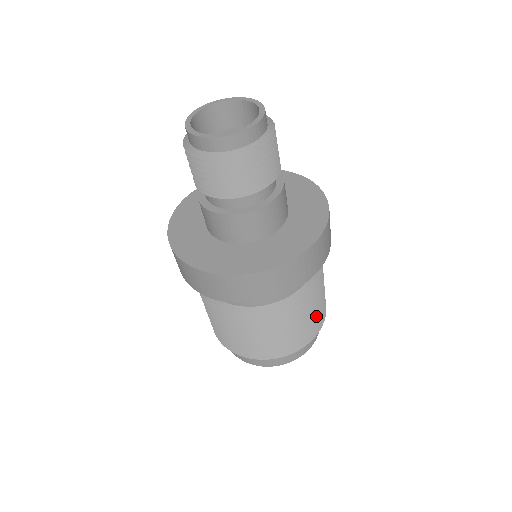
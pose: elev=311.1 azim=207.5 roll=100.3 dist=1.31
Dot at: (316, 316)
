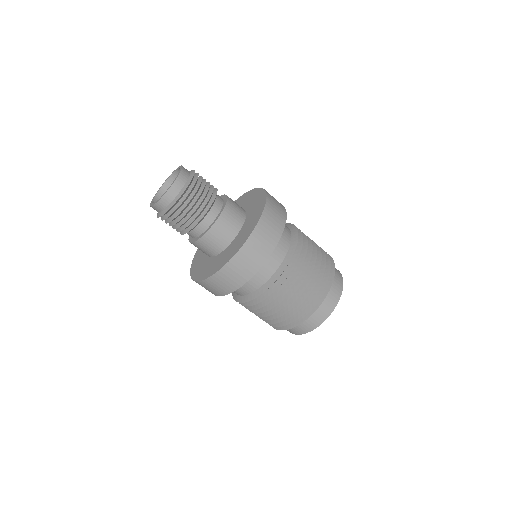
Dot at: occluded
